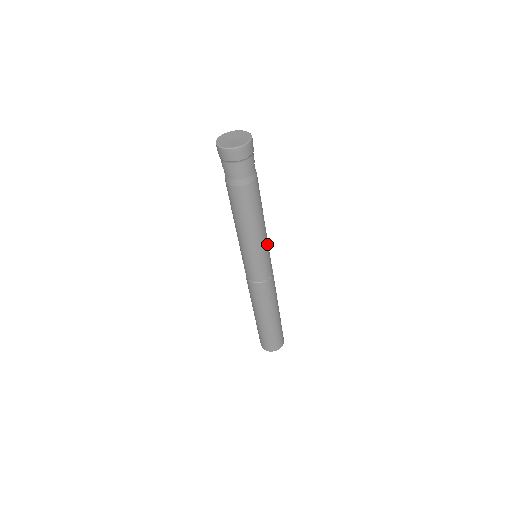
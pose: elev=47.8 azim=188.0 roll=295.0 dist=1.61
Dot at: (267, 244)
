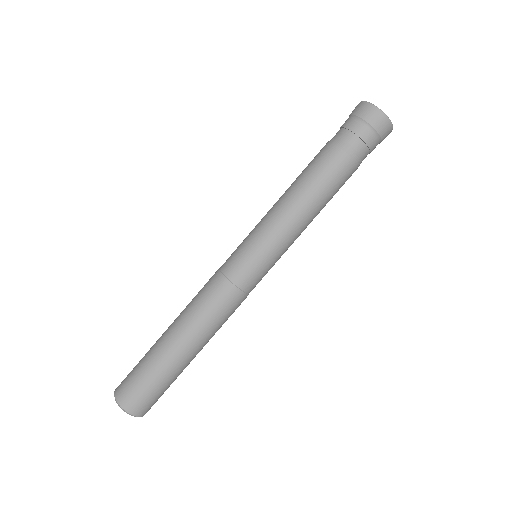
Dot at: occluded
